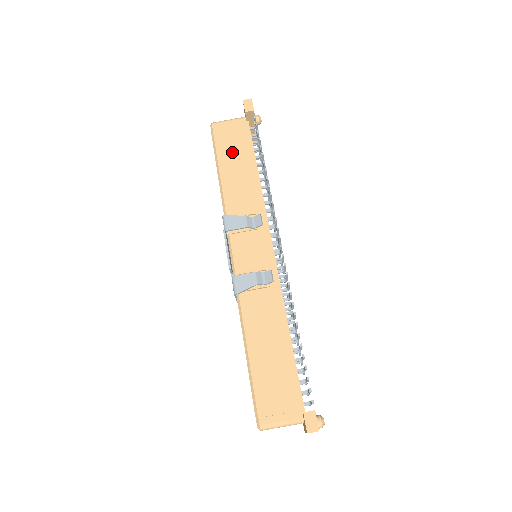
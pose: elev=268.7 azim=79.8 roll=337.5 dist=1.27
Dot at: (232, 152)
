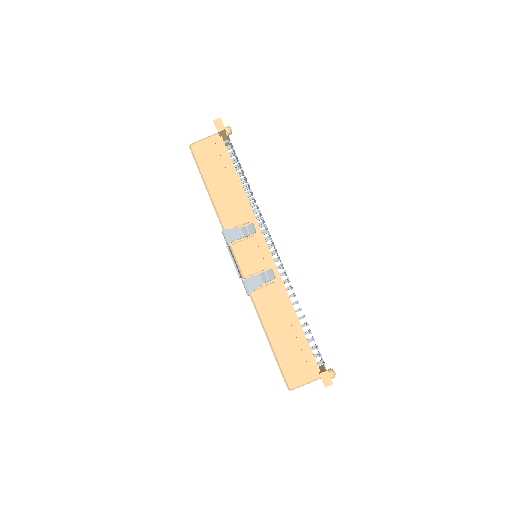
Dot at: (215, 171)
